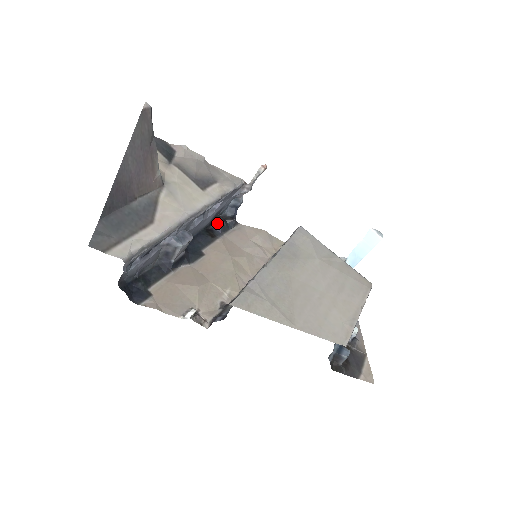
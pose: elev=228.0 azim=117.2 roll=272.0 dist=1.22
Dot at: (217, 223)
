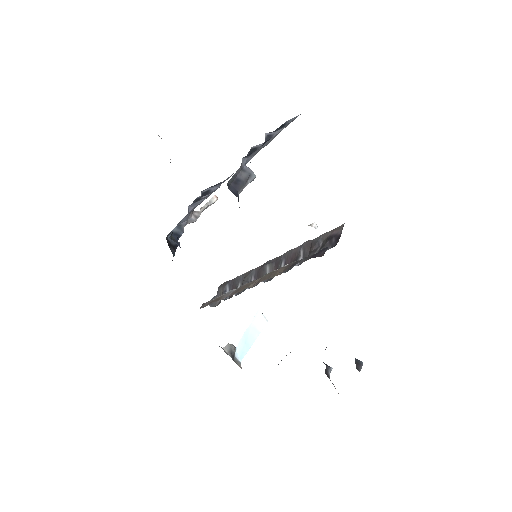
Dot at: (173, 238)
